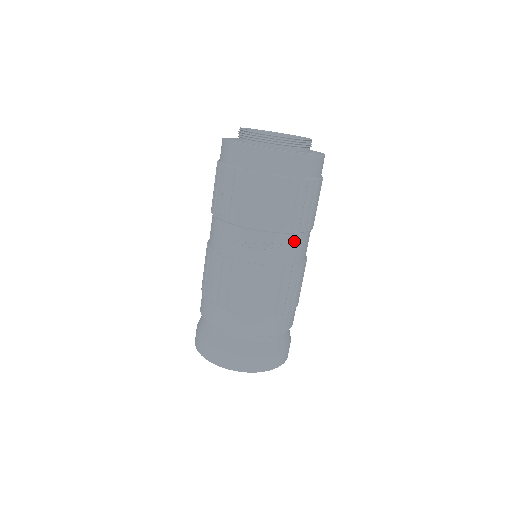
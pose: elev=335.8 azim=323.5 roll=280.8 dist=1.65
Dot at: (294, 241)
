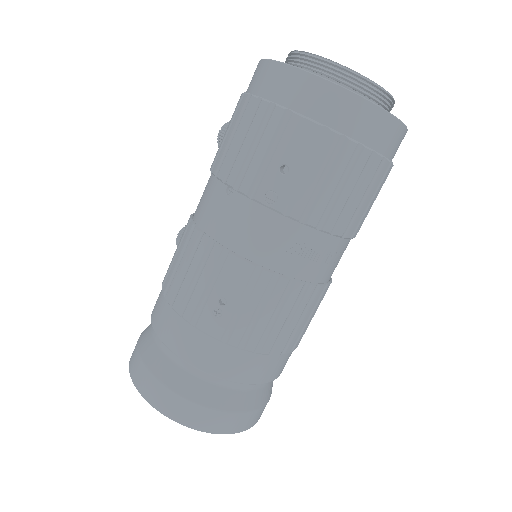
Dot at: (346, 247)
